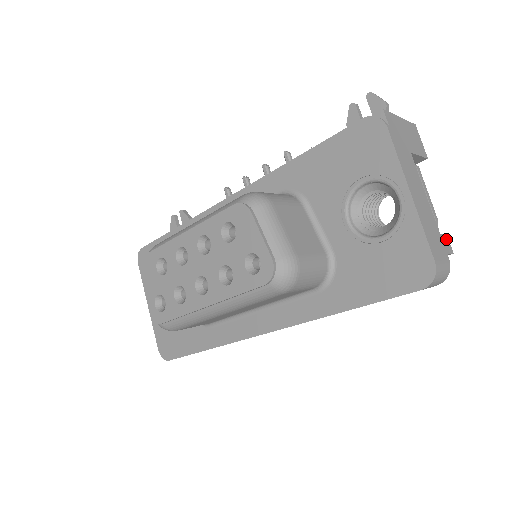
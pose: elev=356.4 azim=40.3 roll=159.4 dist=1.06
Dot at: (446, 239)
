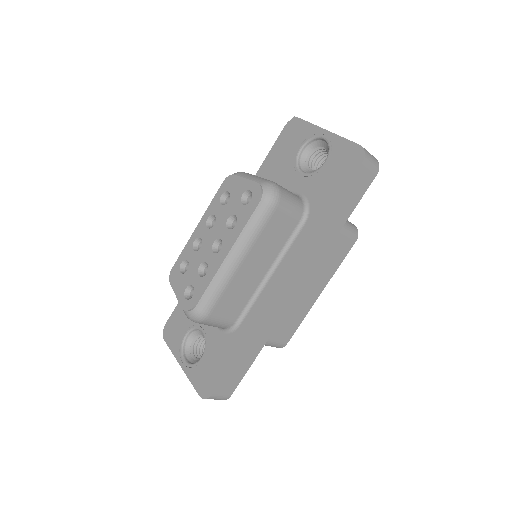
Dot at: occluded
